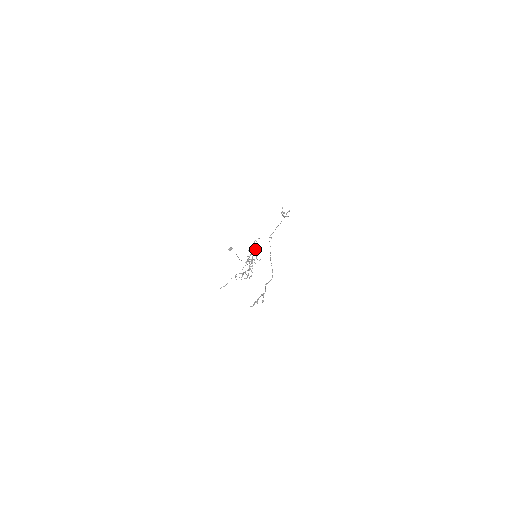
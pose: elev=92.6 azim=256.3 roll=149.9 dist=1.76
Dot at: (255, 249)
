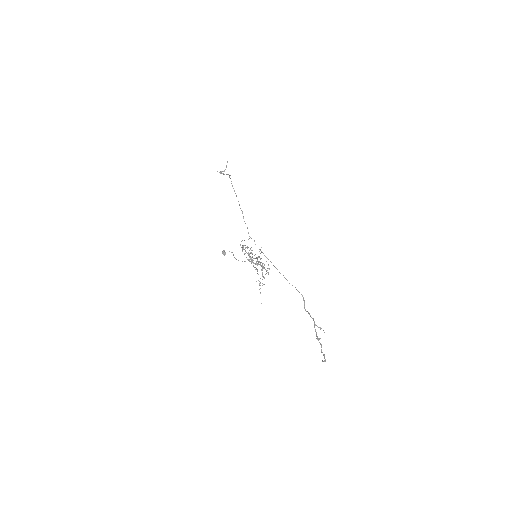
Dot at: occluded
